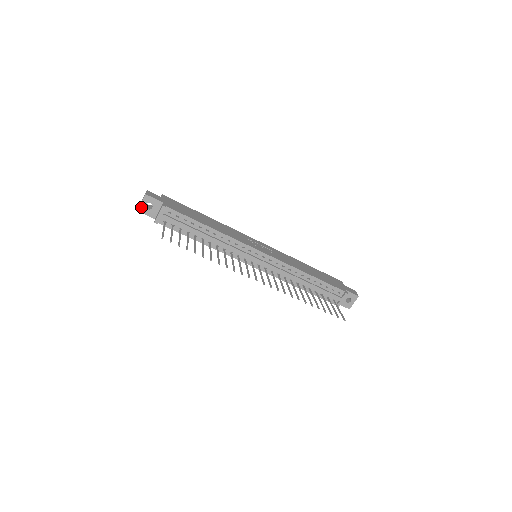
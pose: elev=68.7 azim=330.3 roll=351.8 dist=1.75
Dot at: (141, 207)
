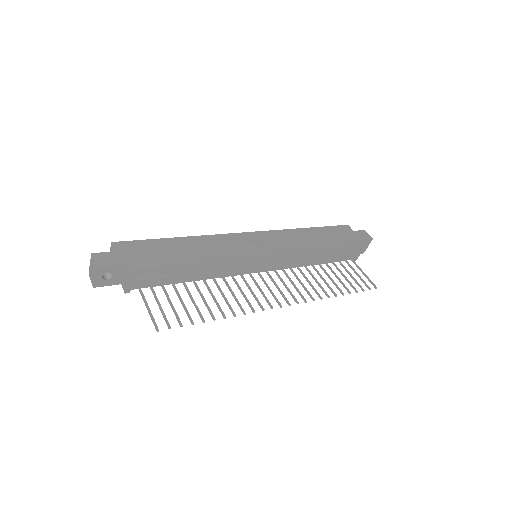
Dot at: (96, 282)
